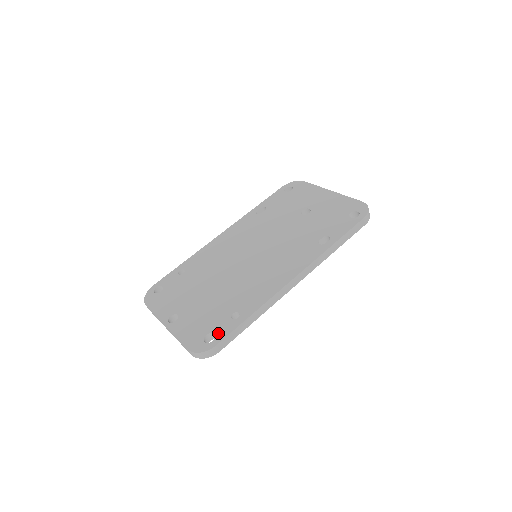
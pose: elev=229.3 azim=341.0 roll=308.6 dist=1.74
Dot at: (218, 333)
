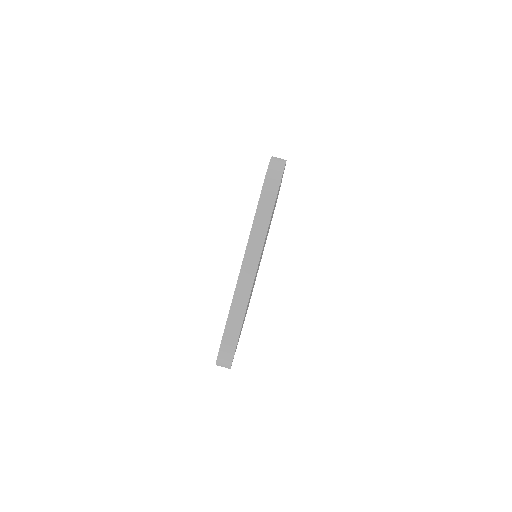
Dot at: occluded
